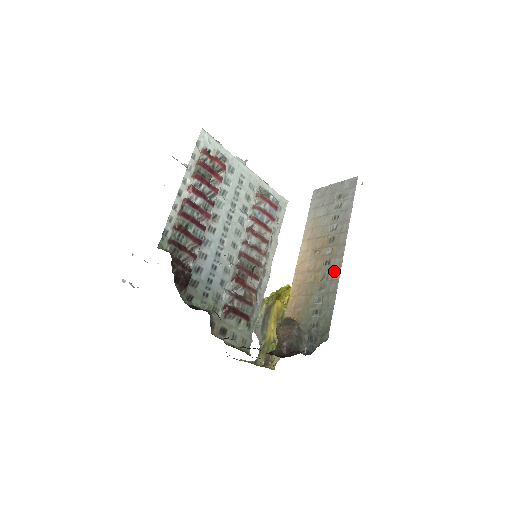
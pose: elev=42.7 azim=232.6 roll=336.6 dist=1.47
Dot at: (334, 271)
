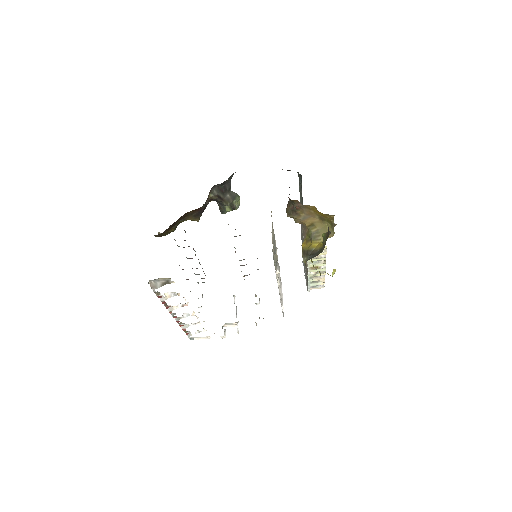
Dot at: occluded
